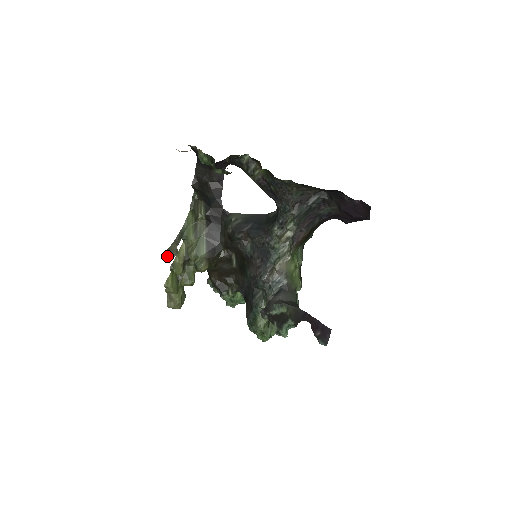
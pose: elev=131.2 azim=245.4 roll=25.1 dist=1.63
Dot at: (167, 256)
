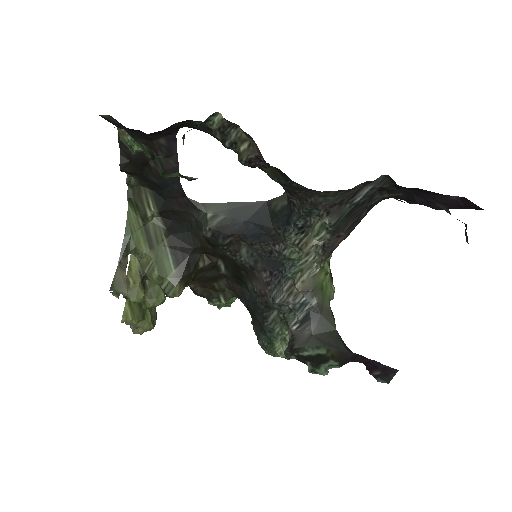
Dot at: (114, 293)
